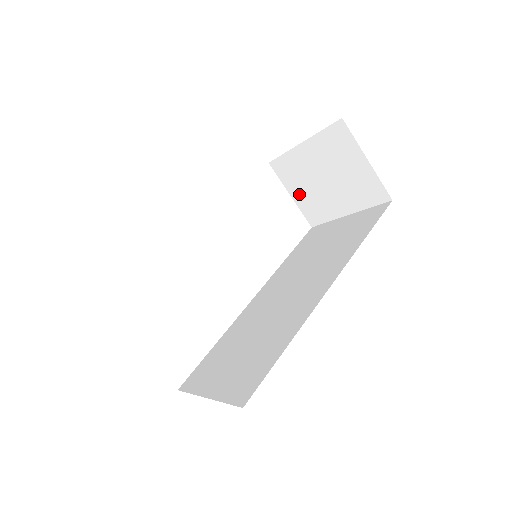
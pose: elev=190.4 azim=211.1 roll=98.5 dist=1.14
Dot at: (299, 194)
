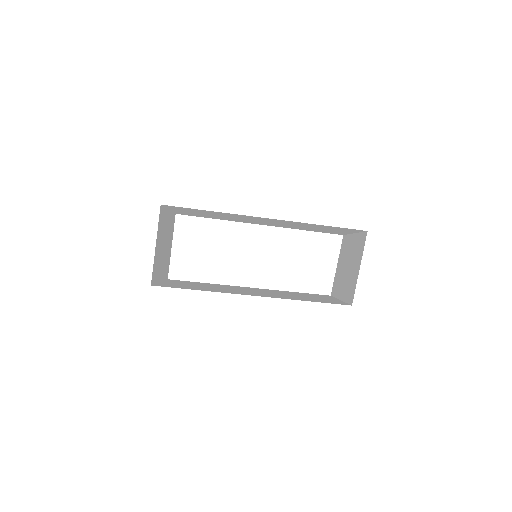
Dot at: (339, 267)
